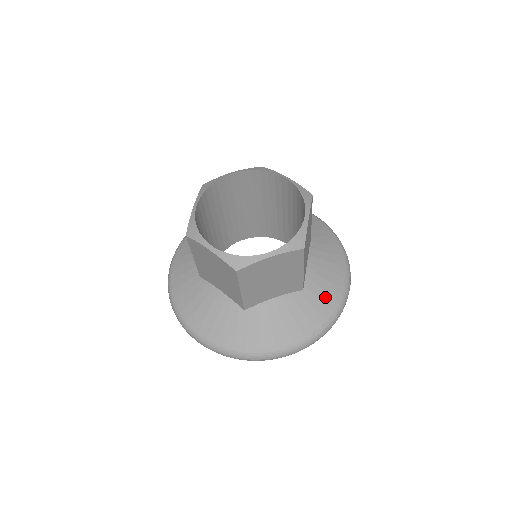
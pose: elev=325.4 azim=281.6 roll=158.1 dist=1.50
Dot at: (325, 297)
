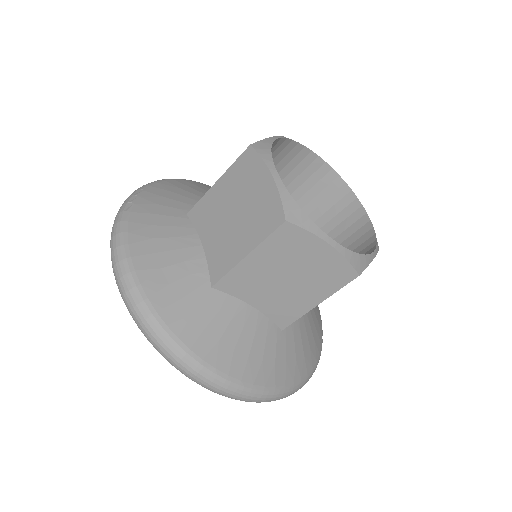
Dot at: occluded
